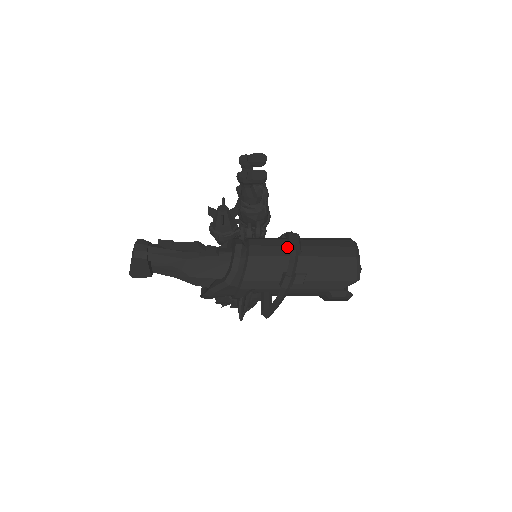
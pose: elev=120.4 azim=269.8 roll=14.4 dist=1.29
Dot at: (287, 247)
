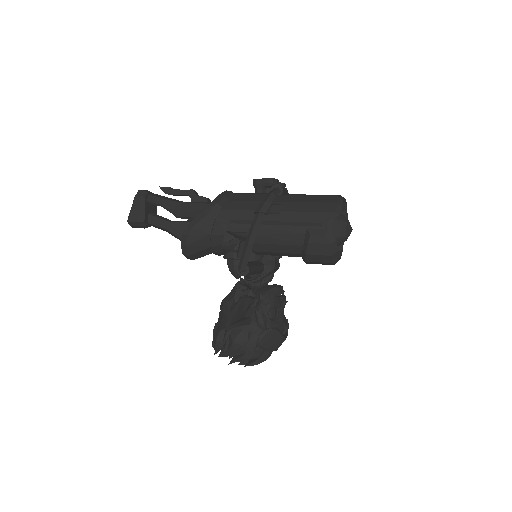
Dot at: occluded
